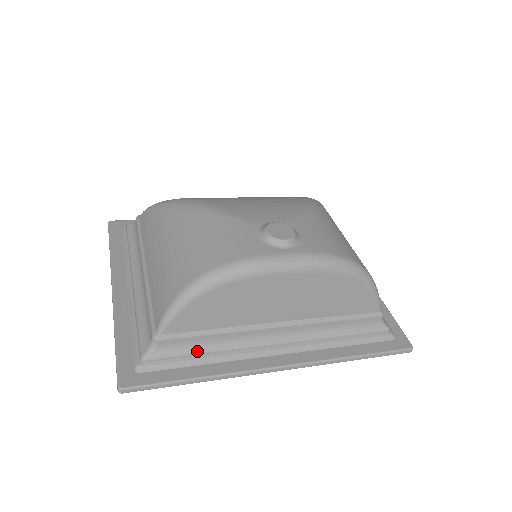
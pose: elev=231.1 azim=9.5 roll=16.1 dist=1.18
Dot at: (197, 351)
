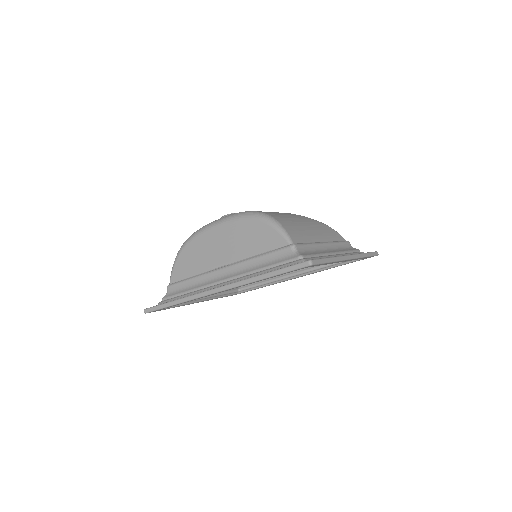
Dot at: (183, 291)
